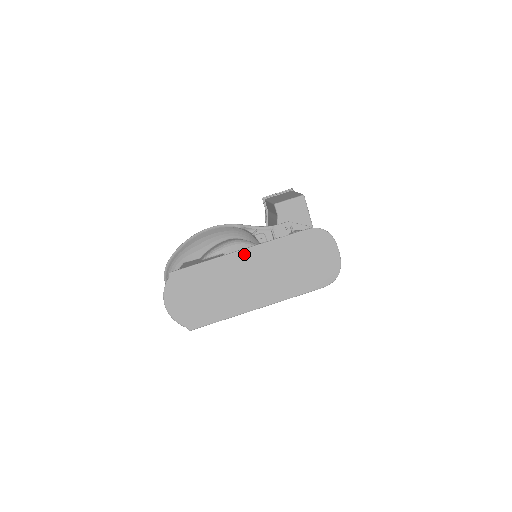
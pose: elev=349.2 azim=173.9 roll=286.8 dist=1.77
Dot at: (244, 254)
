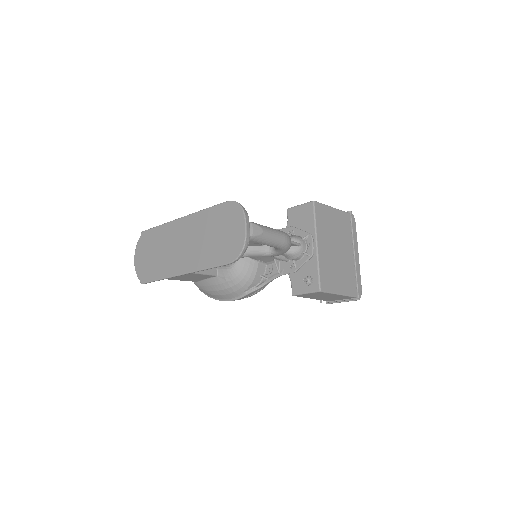
Dot at: (182, 221)
